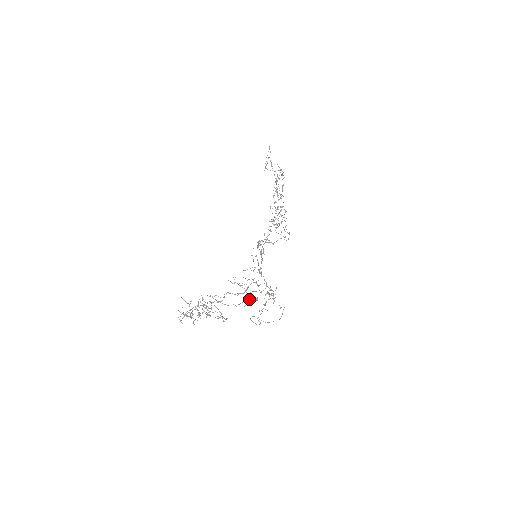
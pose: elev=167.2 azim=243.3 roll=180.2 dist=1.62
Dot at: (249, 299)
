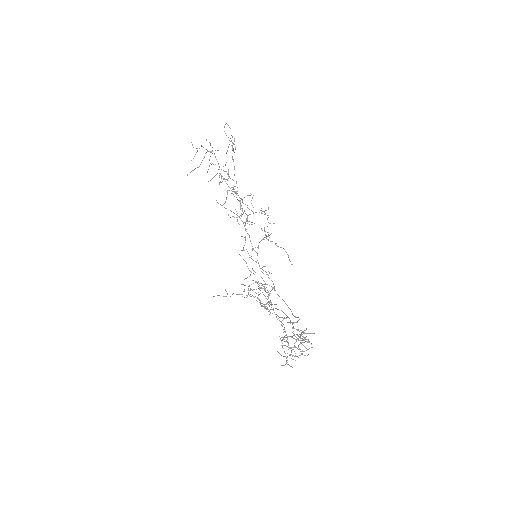
Dot at: (272, 304)
